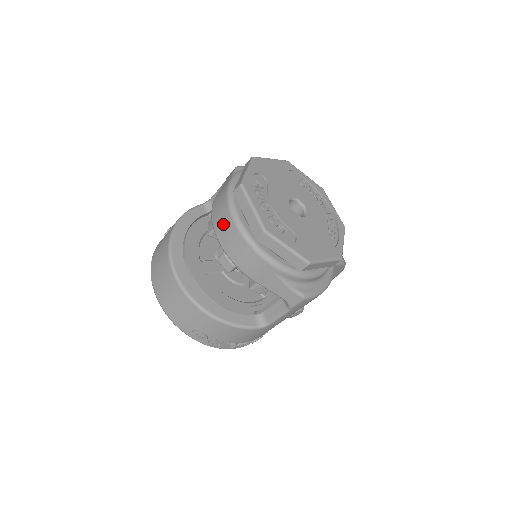
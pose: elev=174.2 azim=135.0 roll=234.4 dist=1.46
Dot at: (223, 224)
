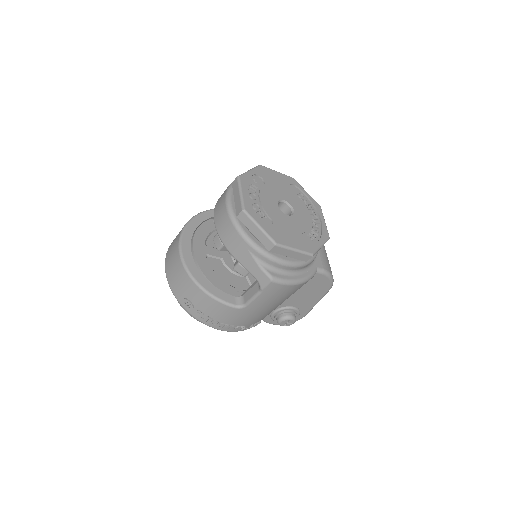
Dot at: (219, 207)
